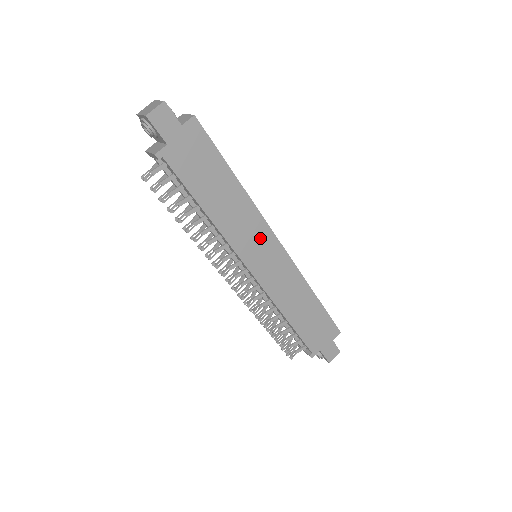
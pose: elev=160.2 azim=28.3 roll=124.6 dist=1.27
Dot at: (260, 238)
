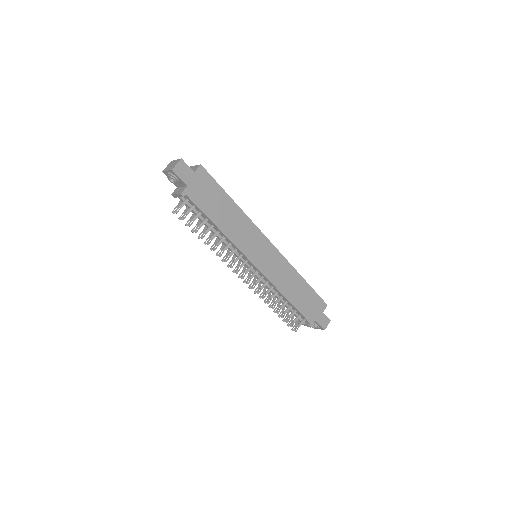
Dot at: (257, 241)
